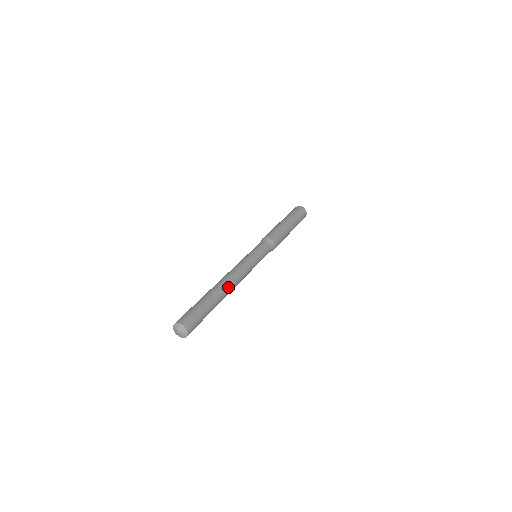
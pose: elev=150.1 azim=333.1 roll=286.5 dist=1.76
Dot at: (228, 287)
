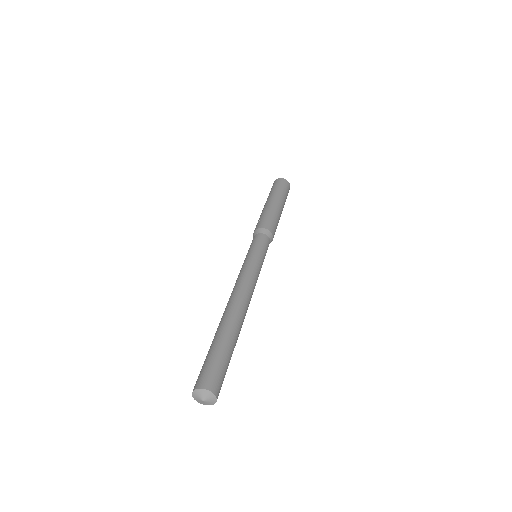
Dot at: occluded
